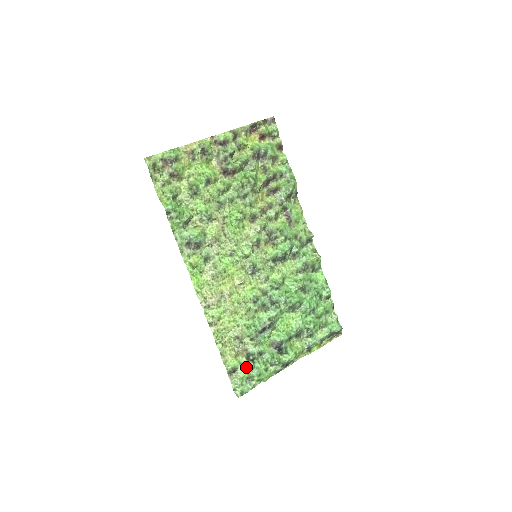
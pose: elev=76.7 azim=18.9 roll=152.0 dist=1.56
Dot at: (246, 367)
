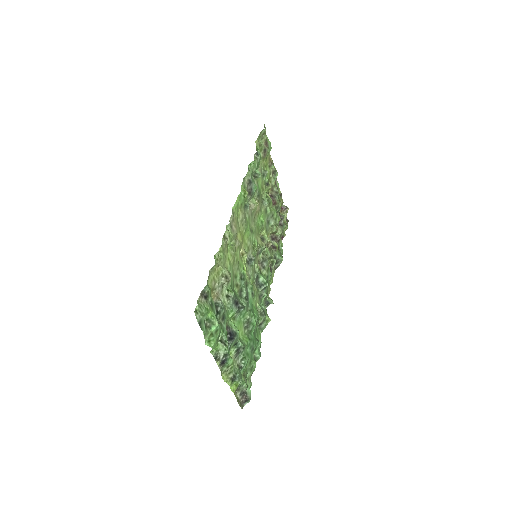
Dot at: (214, 308)
